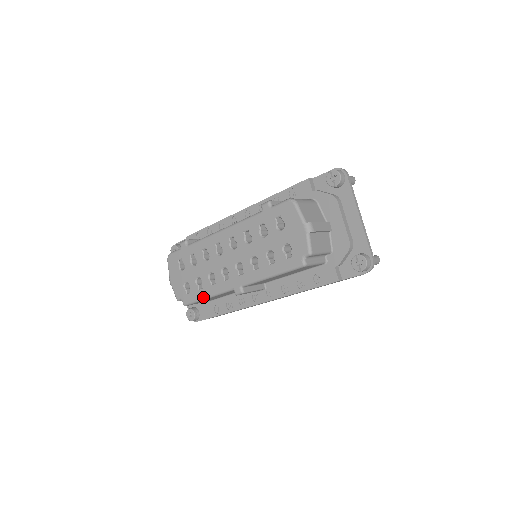
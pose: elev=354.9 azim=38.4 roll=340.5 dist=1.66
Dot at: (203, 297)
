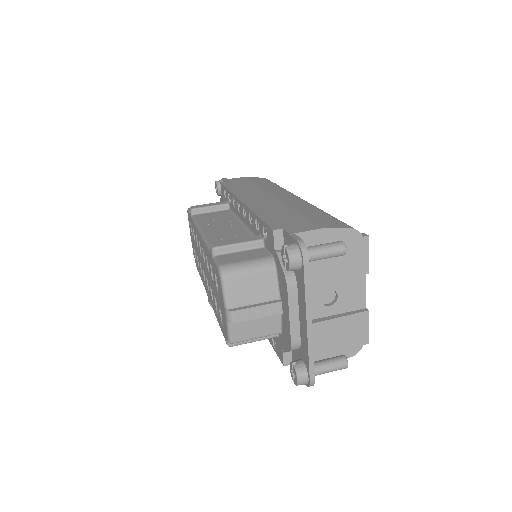
Dot at: (200, 276)
